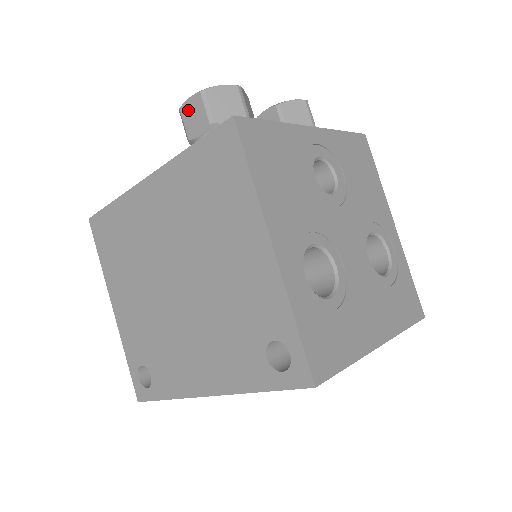
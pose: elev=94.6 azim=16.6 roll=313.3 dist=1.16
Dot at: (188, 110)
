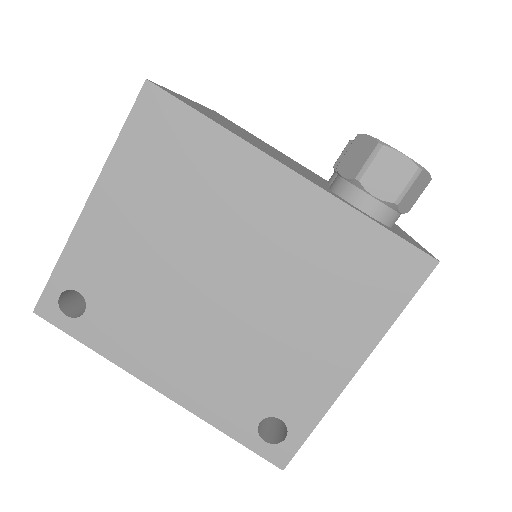
Dot at: (390, 161)
